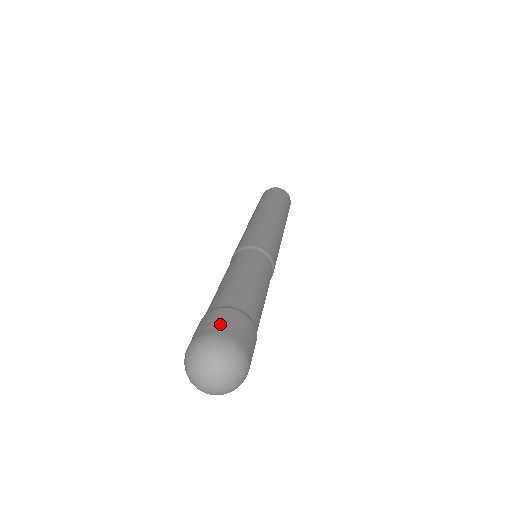
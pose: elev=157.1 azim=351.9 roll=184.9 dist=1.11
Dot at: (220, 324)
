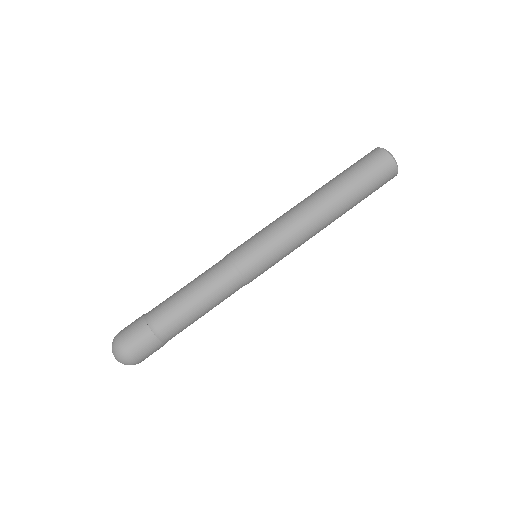
Dot at: (130, 335)
